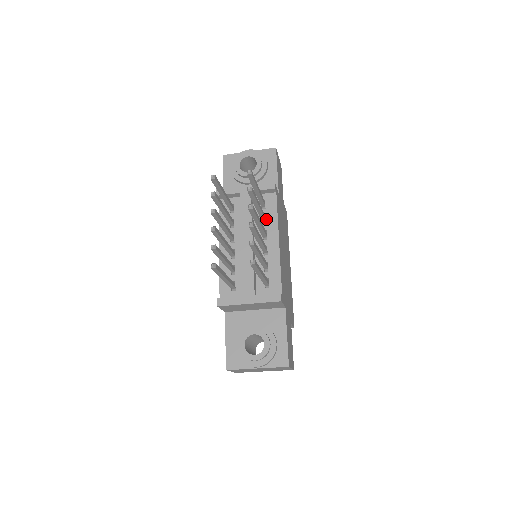
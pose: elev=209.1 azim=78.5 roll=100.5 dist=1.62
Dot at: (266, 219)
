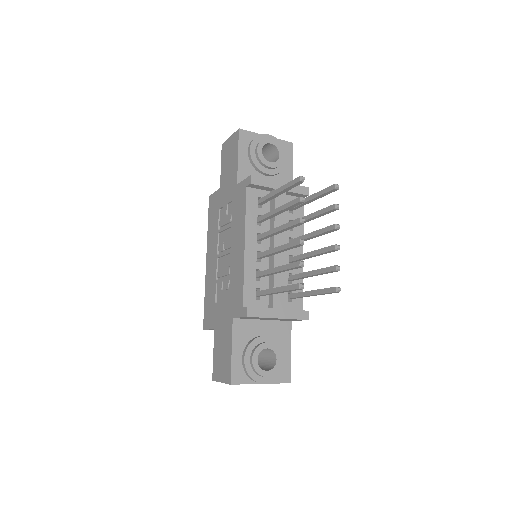
Dot at: occluded
